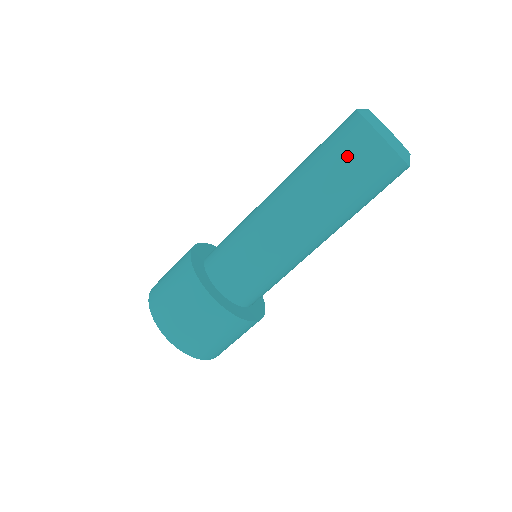
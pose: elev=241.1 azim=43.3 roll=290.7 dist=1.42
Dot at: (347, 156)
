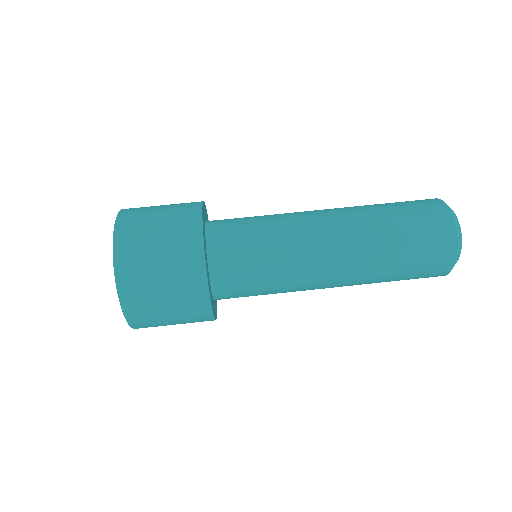
Dot at: (407, 203)
